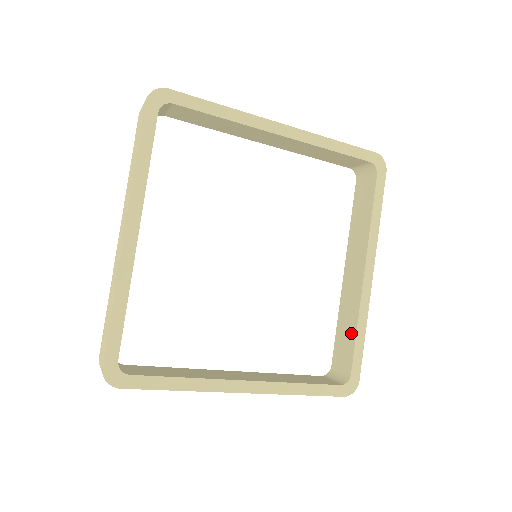
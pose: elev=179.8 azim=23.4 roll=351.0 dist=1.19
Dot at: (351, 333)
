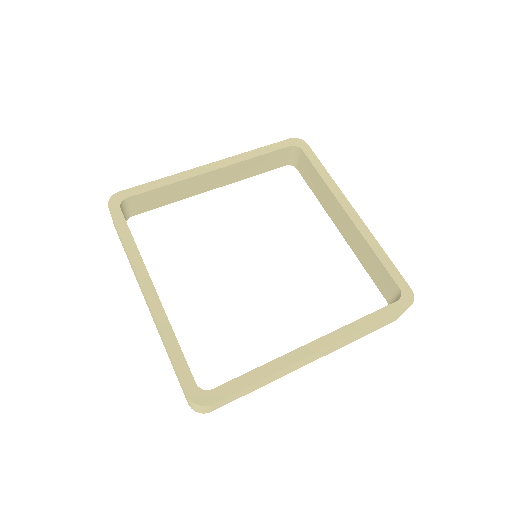
Dot at: occluded
